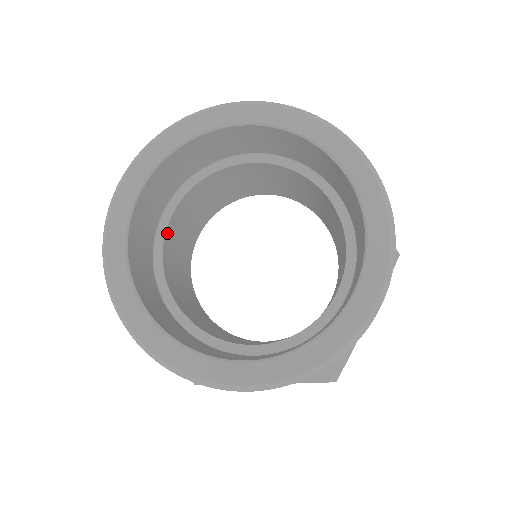
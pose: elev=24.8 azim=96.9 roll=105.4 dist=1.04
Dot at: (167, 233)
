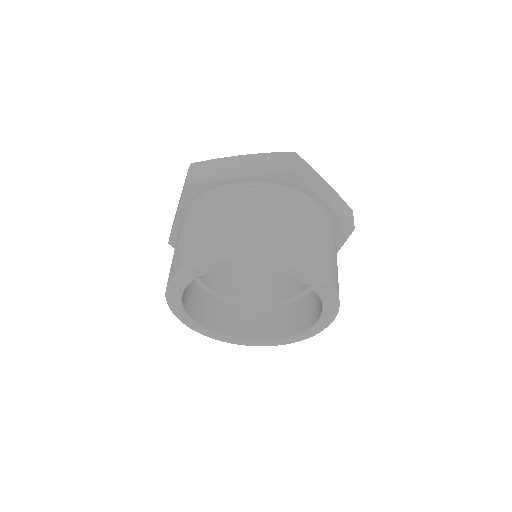
Dot at: occluded
